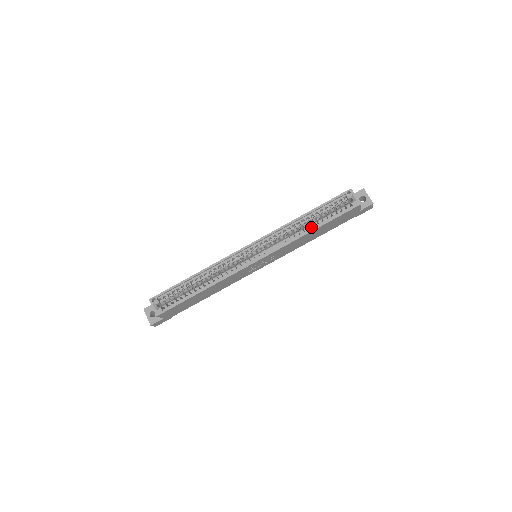
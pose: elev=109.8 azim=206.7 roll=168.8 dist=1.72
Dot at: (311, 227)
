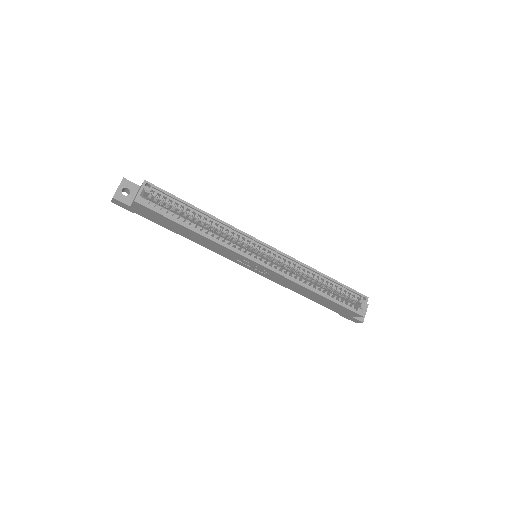
Dot at: occluded
